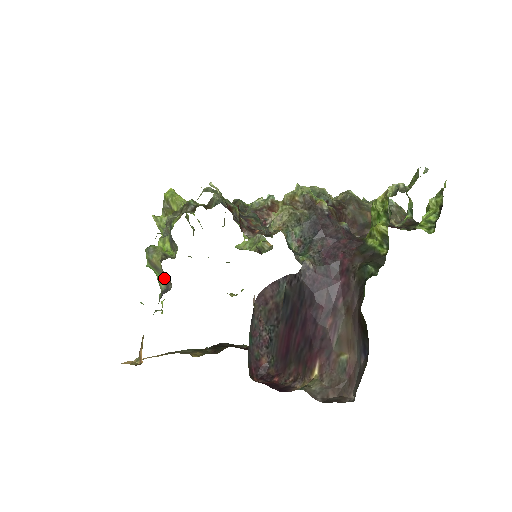
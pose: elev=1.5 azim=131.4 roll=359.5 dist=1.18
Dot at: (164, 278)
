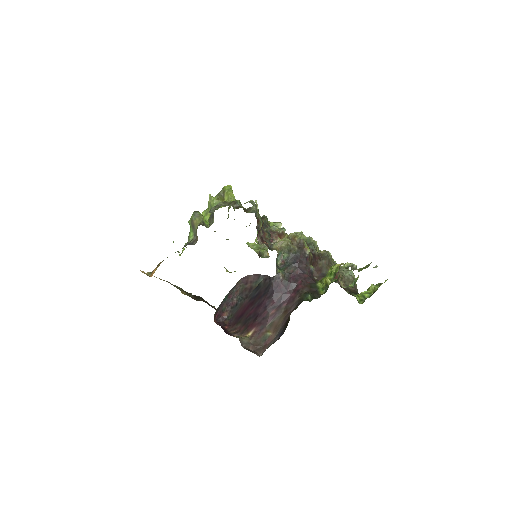
Dot at: (194, 235)
